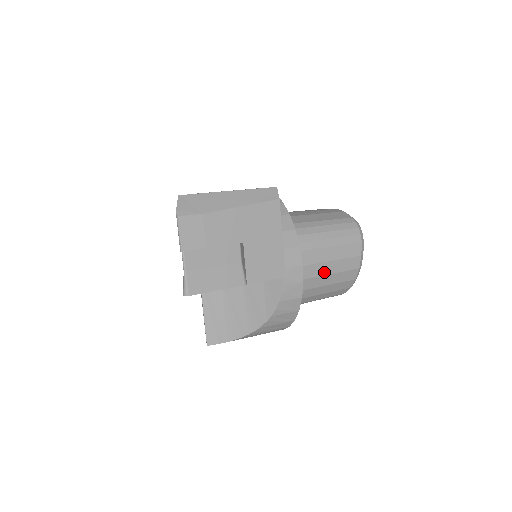
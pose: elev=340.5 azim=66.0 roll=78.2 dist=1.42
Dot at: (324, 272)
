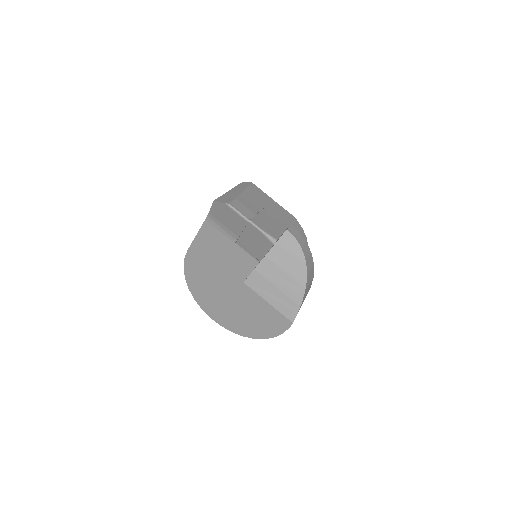
Dot at: occluded
